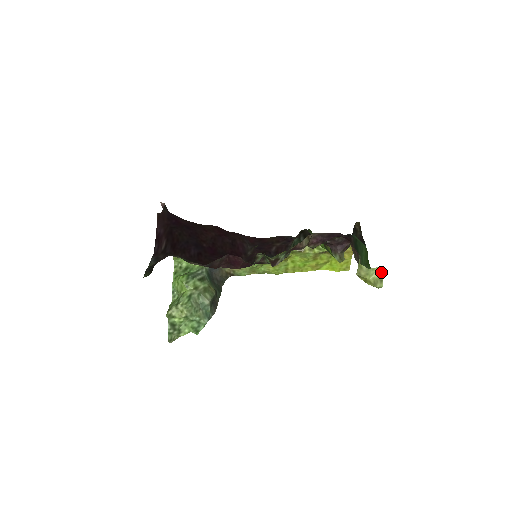
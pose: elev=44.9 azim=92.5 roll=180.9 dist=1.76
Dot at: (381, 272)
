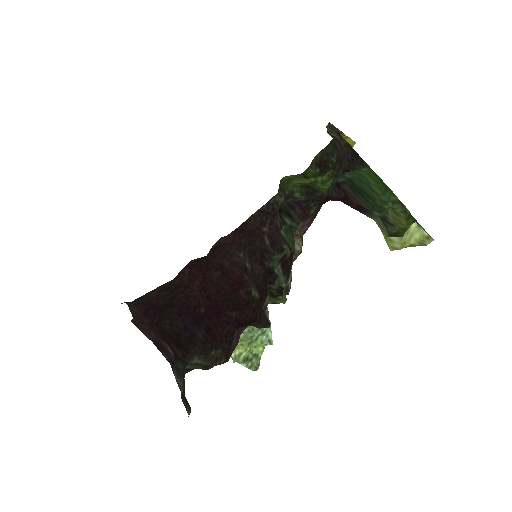
Dot at: (419, 228)
